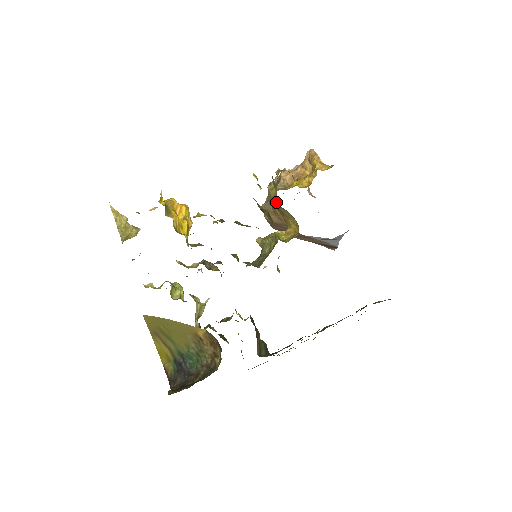
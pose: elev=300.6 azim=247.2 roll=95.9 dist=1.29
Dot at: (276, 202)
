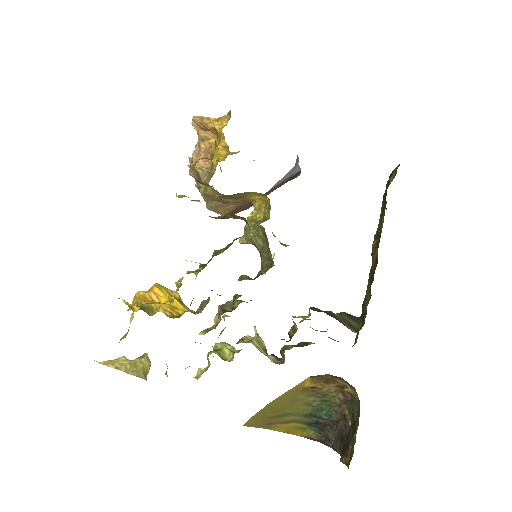
Dot at: (222, 196)
